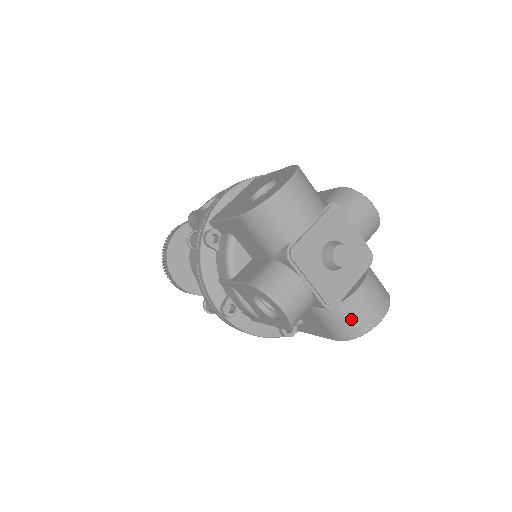
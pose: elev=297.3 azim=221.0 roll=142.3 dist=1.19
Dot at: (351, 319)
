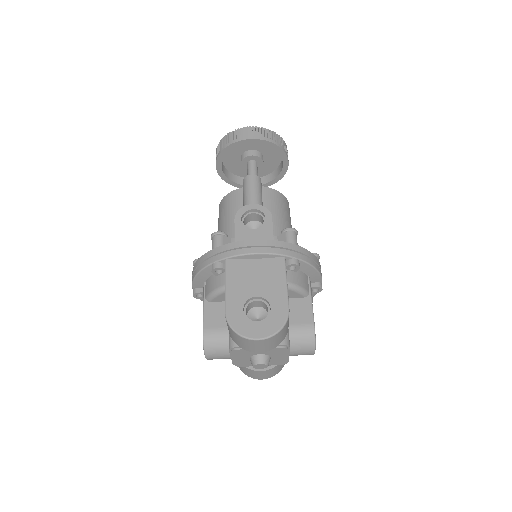
Dot at: (245, 370)
